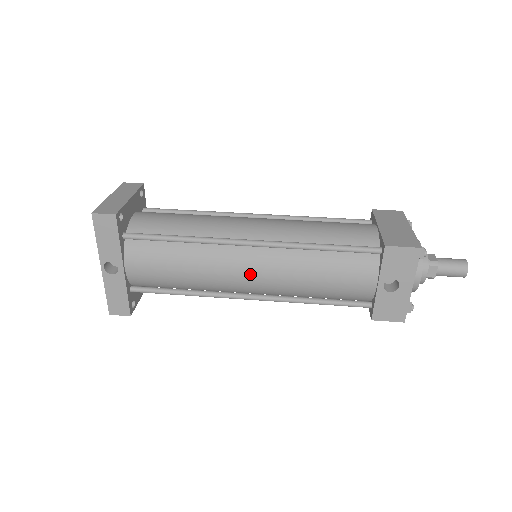
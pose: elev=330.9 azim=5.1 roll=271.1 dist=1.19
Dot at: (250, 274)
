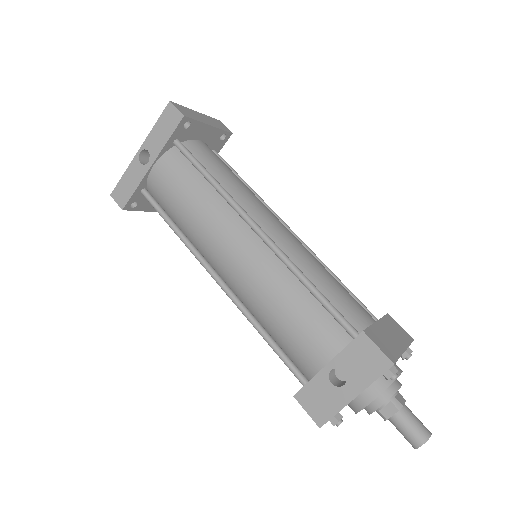
Dot at: (234, 255)
